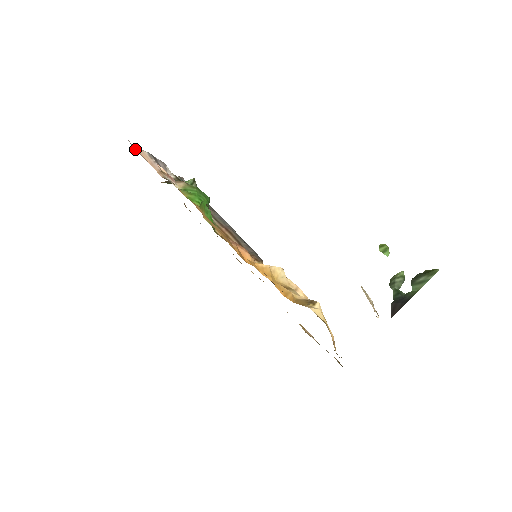
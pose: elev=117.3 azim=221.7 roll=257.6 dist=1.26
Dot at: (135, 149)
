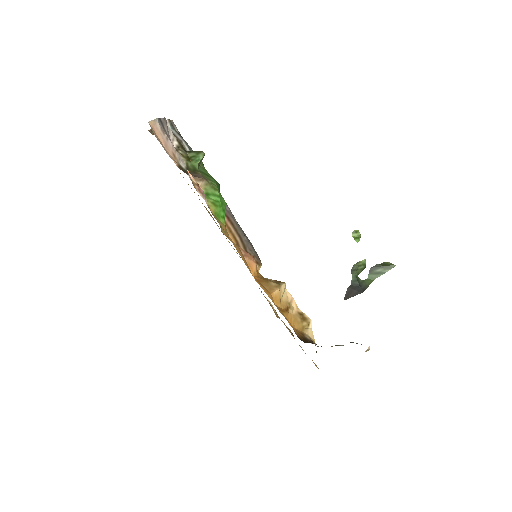
Dot at: (155, 136)
